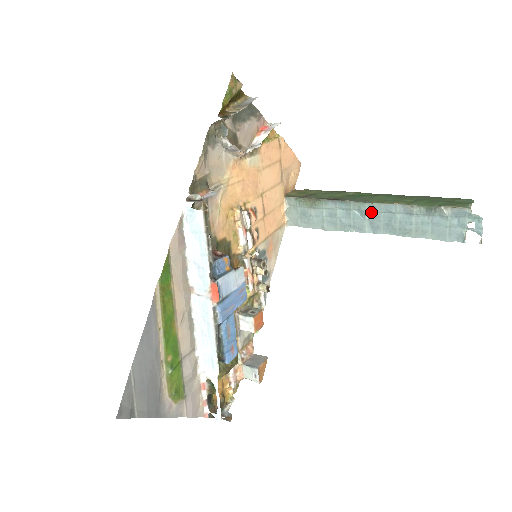
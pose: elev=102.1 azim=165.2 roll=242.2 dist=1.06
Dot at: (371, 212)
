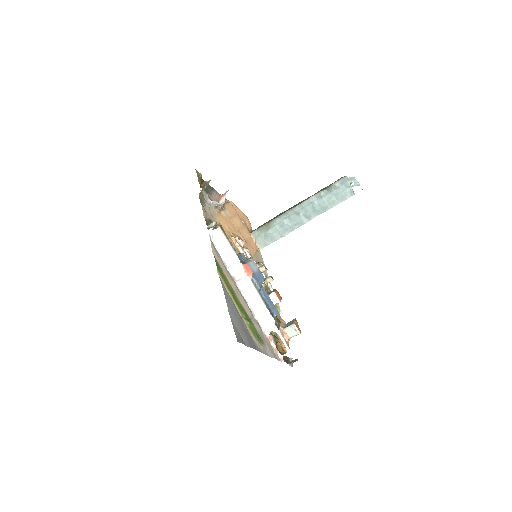
Dot at: (301, 210)
